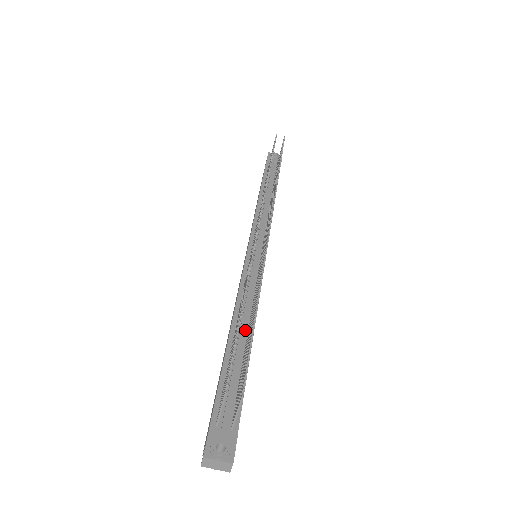
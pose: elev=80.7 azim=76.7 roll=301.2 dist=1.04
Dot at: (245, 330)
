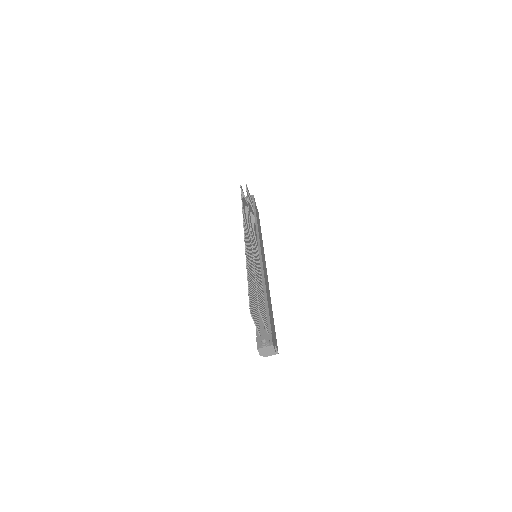
Dot at: occluded
